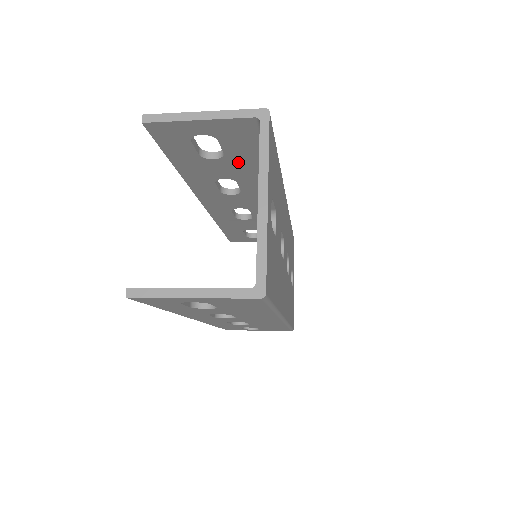
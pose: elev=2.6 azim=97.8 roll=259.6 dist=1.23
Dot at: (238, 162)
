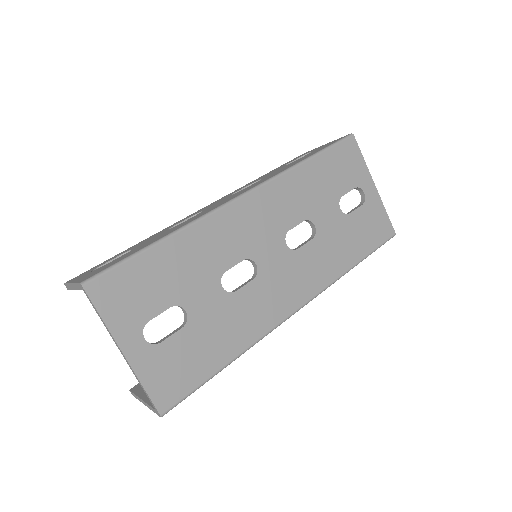
Dot at: occluded
